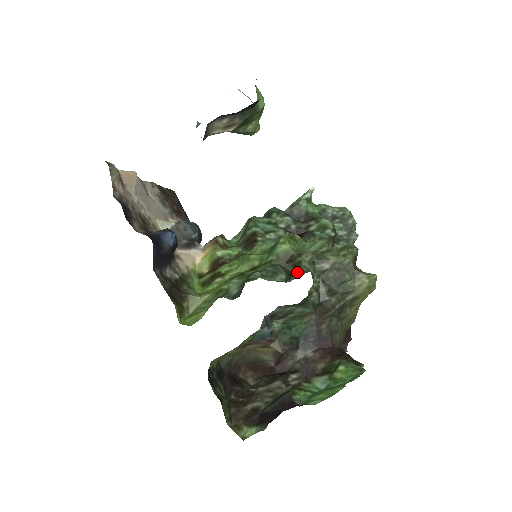
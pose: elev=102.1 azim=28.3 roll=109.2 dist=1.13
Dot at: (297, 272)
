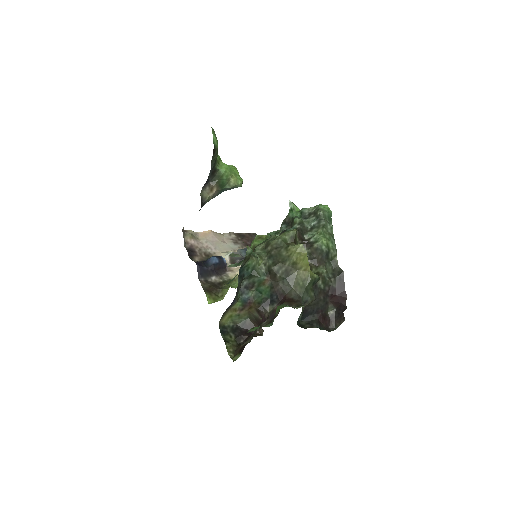
Dot at: occluded
